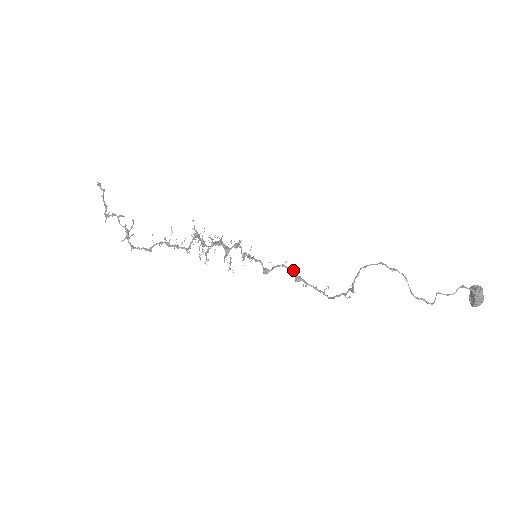
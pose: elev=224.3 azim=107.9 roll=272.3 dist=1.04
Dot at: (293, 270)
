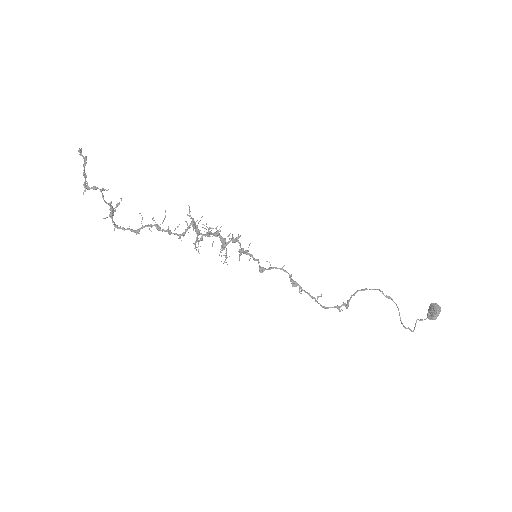
Dot at: (291, 275)
